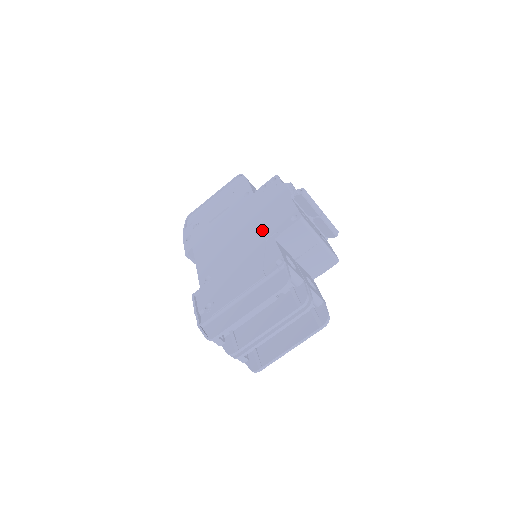
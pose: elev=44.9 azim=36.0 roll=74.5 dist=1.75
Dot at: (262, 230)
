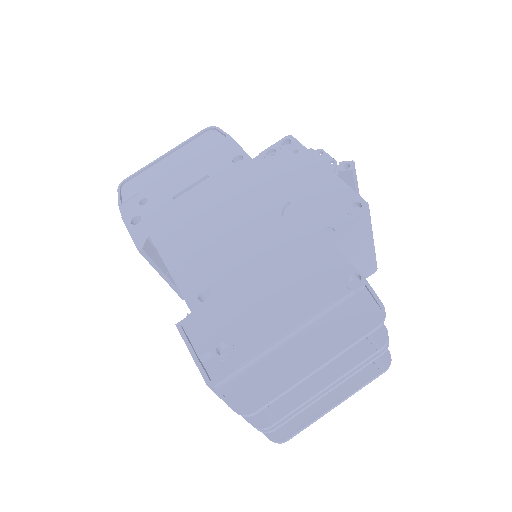
Dot at: (295, 221)
